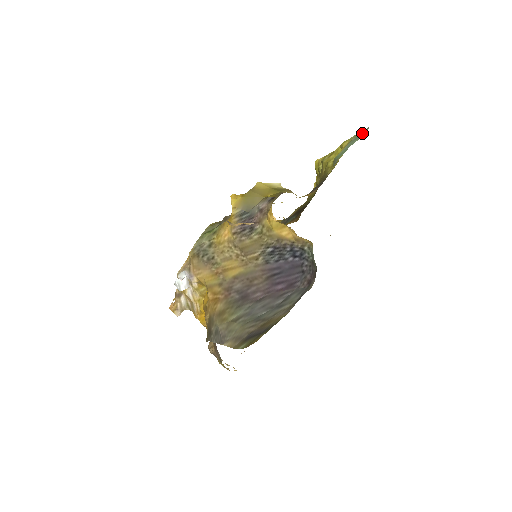
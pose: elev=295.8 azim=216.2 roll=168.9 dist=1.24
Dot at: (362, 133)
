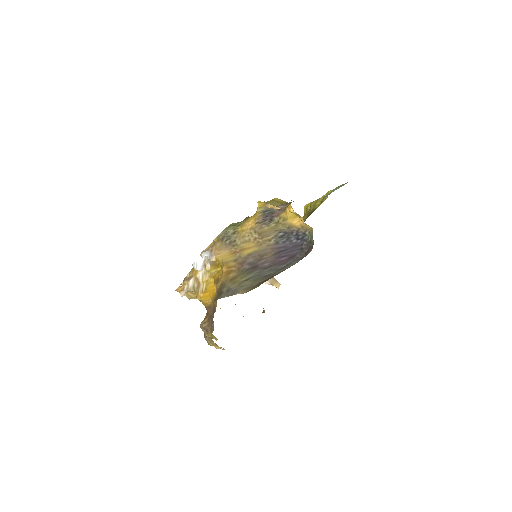
Dot at: (343, 185)
